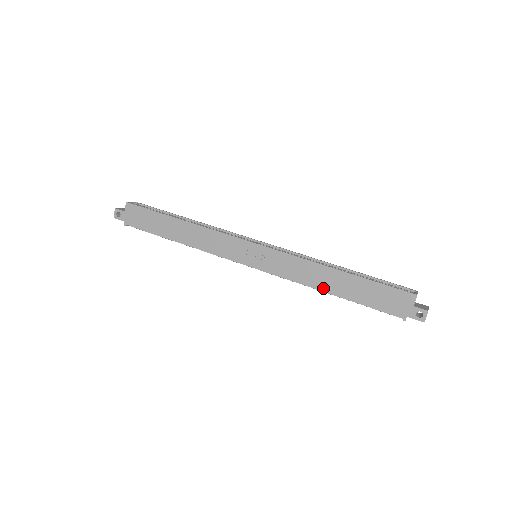
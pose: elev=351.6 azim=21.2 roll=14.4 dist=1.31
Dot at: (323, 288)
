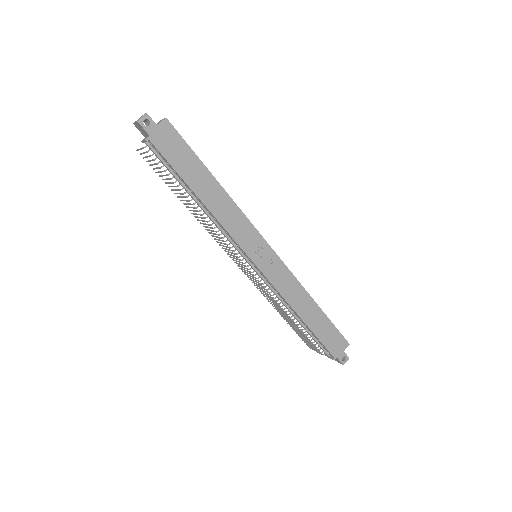
Dot at: (299, 312)
